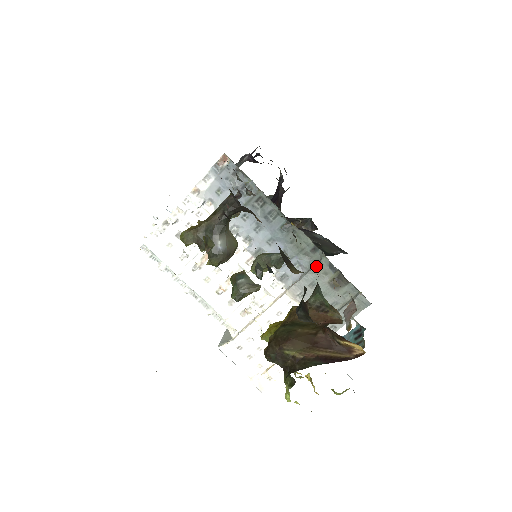
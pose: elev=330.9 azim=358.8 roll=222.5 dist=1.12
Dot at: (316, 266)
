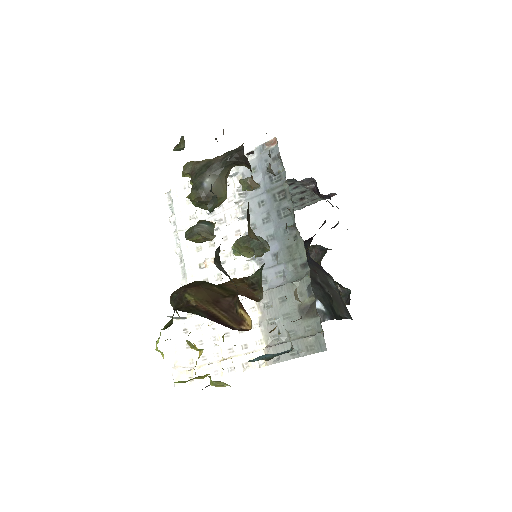
Dot at: (296, 281)
